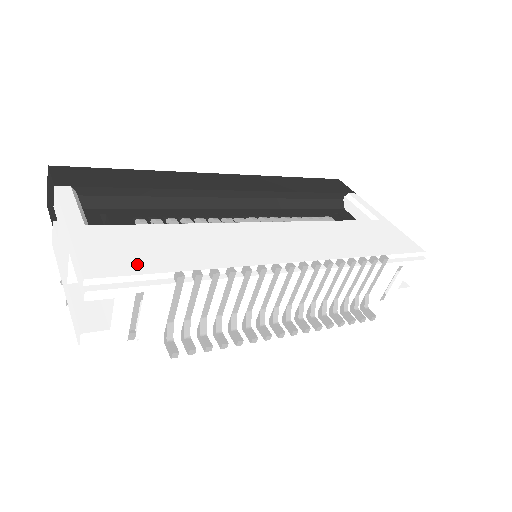
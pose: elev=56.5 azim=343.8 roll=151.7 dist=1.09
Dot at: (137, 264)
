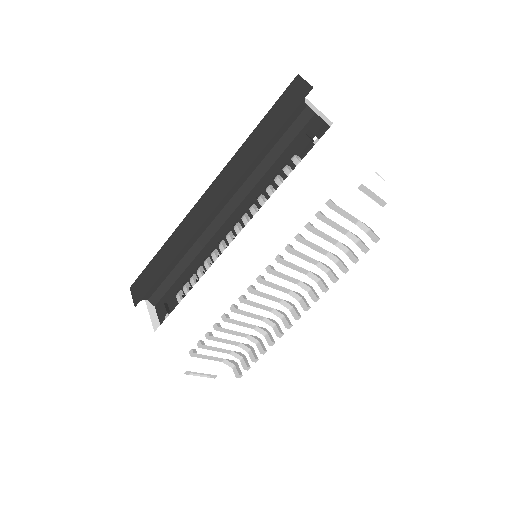
Dot at: (173, 358)
